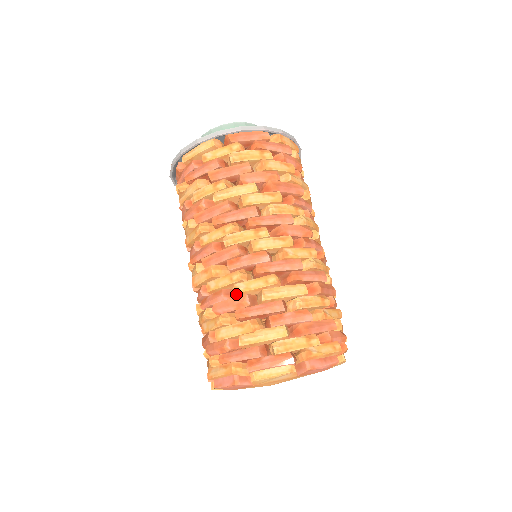
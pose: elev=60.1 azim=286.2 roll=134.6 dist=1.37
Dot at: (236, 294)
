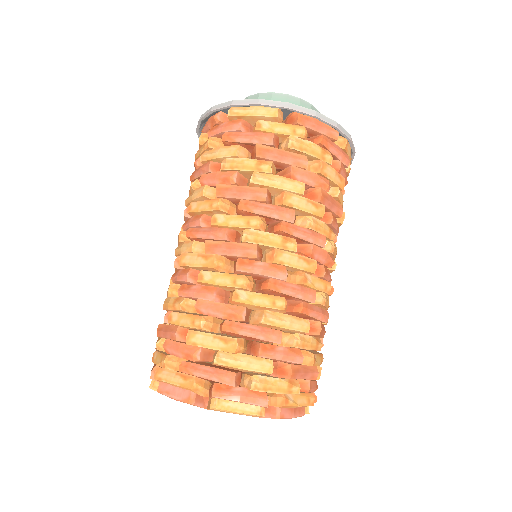
Dot at: (233, 301)
